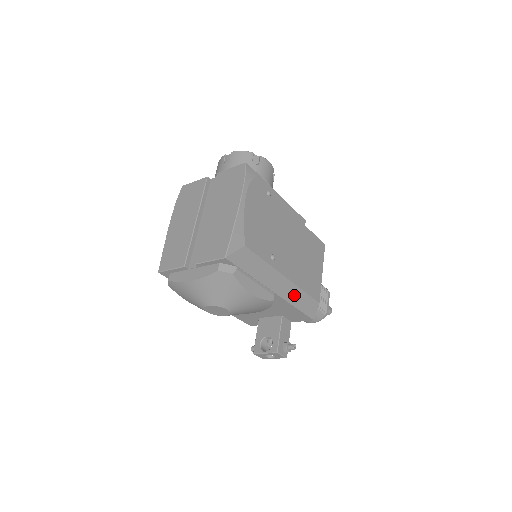
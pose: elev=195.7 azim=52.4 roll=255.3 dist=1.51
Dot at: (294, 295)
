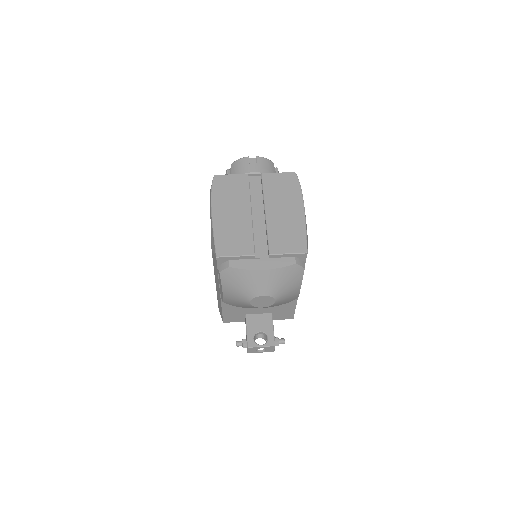
Dot at: occluded
